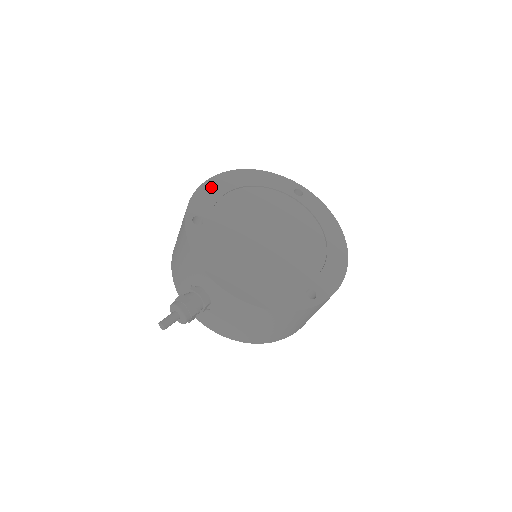
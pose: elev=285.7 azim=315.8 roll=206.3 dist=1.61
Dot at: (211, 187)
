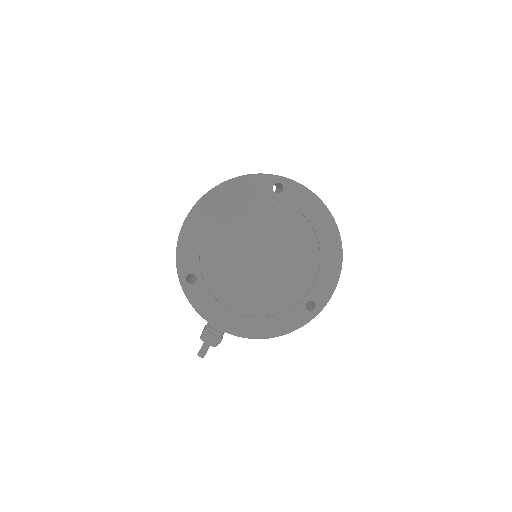
Dot at: (189, 232)
